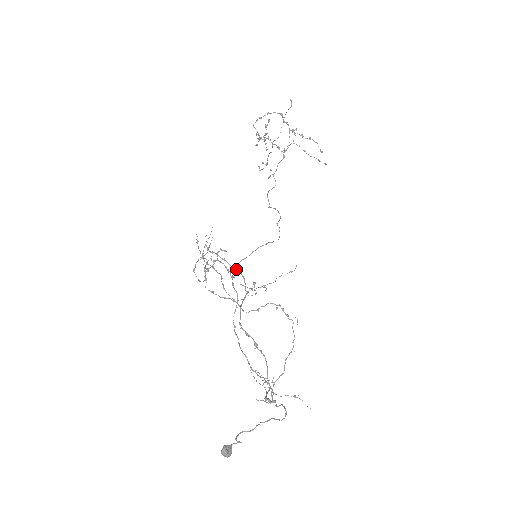
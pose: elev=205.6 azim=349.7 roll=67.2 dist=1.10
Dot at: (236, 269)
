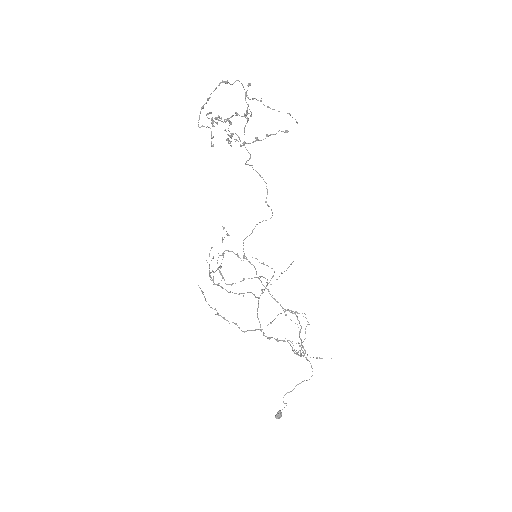
Dot at: (243, 293)
